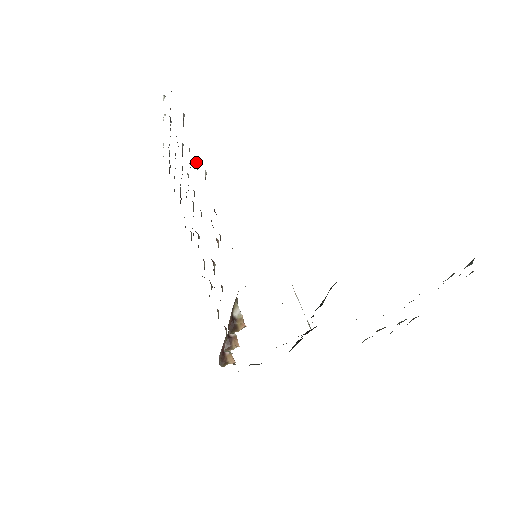
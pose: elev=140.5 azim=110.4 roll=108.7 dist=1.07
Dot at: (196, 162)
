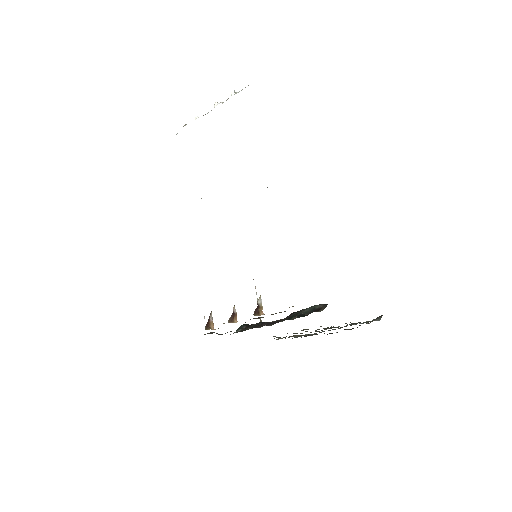
Dot at: occluded
